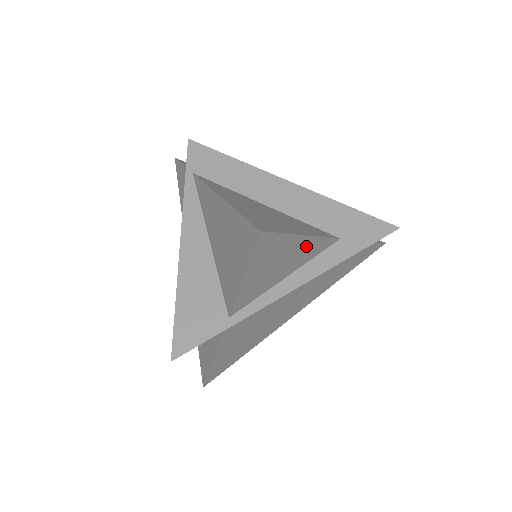
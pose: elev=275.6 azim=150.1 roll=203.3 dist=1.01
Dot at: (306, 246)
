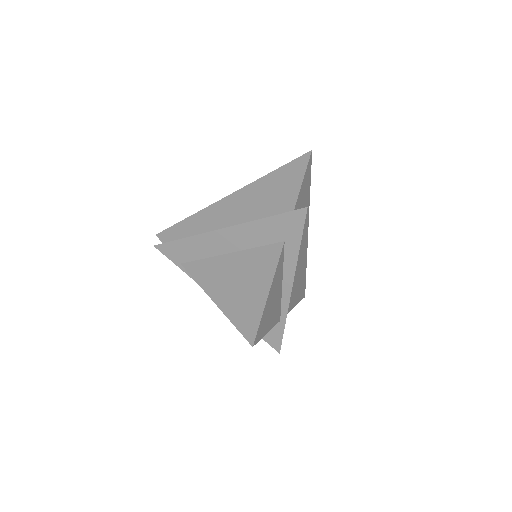
Dot at: (274, 283)
